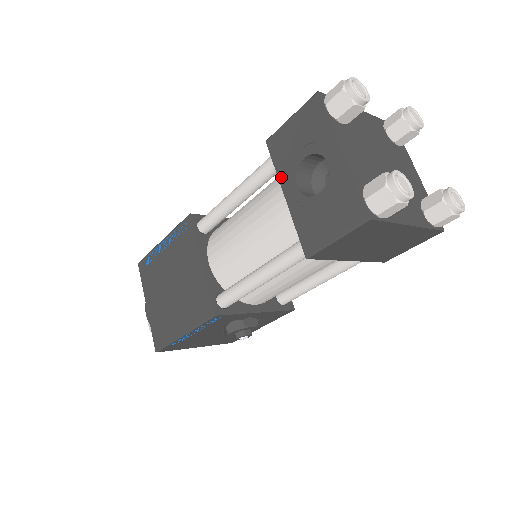
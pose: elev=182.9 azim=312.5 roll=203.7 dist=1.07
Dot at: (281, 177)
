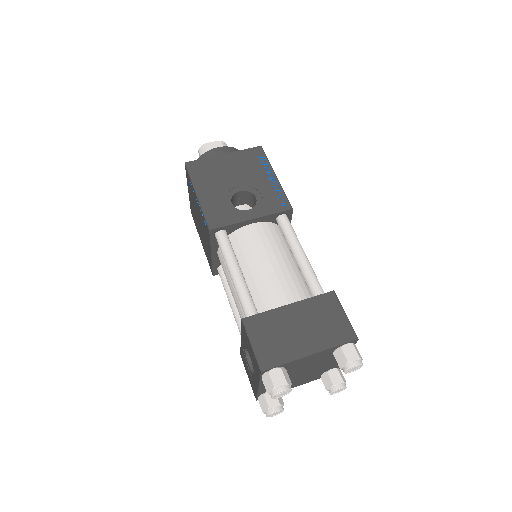
Dot at: (242, 336)
